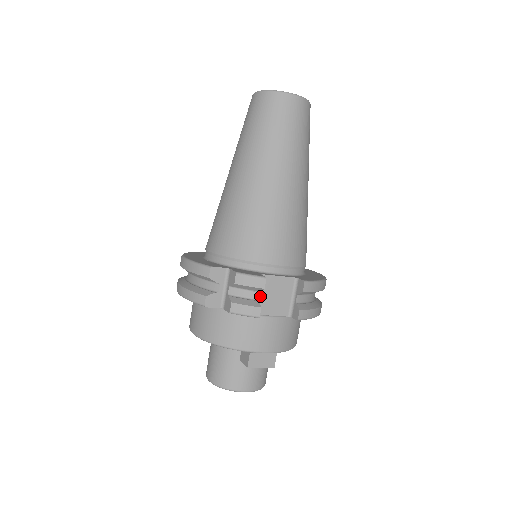
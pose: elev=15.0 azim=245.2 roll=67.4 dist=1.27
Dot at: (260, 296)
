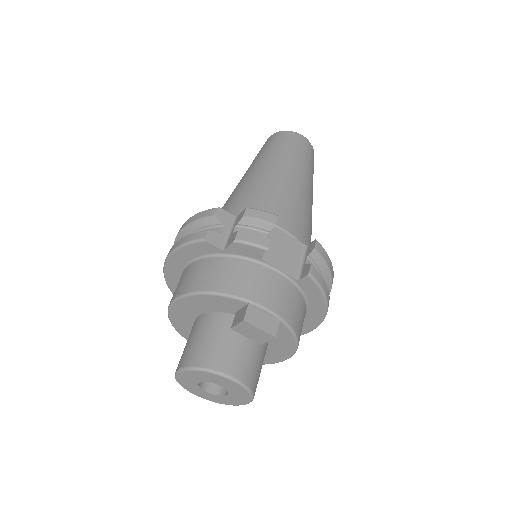
Dot at: occluded
